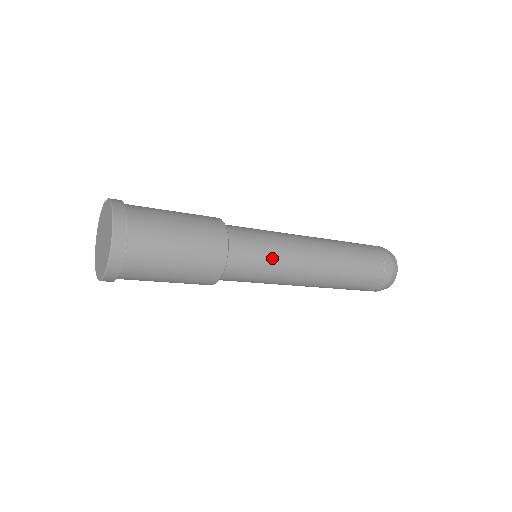
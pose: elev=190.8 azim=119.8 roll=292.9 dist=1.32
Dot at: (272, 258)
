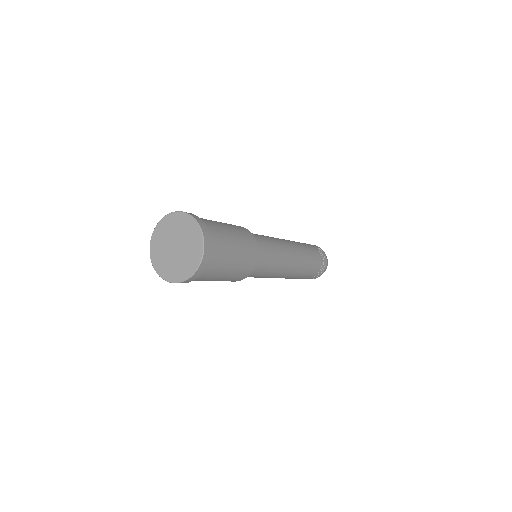
Dot at: (264, 276)
